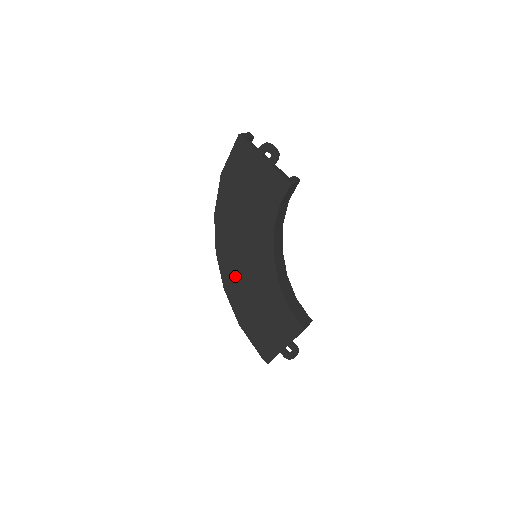
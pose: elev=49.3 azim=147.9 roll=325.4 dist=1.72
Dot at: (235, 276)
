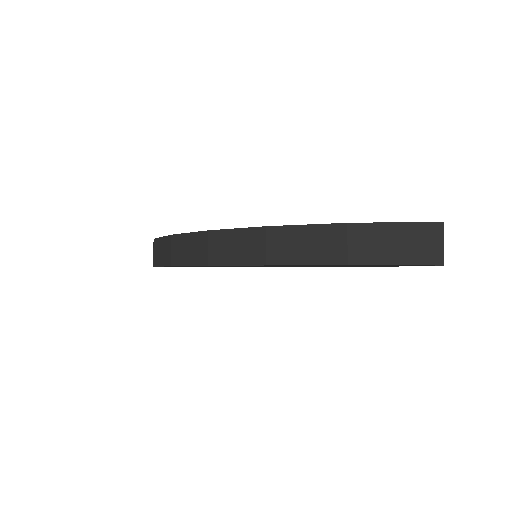
Dot at: occluded
